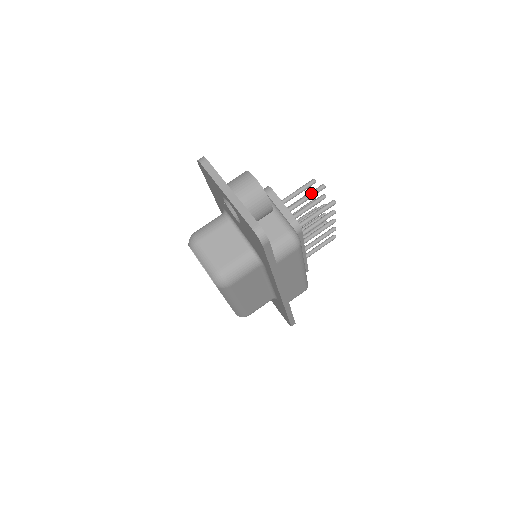
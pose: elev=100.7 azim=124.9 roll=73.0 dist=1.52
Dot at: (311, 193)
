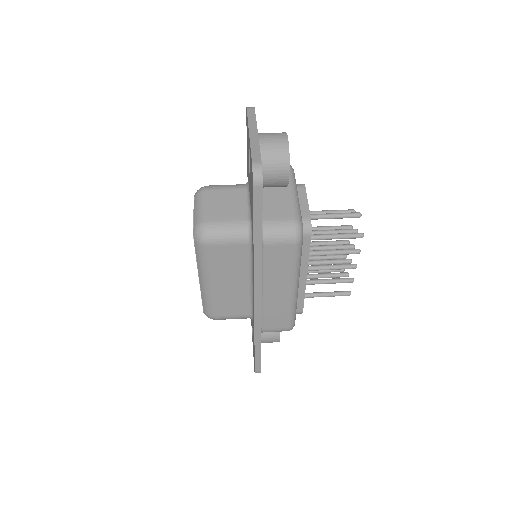
Dot at: (343, 213)
